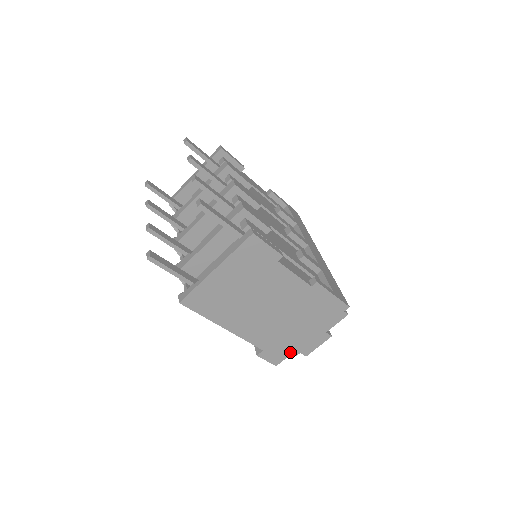
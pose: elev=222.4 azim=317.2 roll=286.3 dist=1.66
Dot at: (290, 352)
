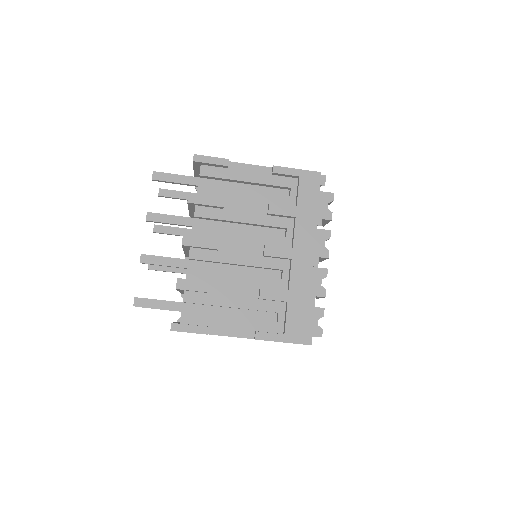
Dot at: occluded
